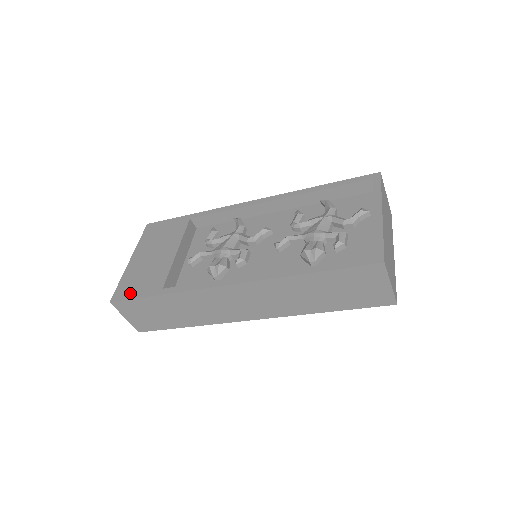
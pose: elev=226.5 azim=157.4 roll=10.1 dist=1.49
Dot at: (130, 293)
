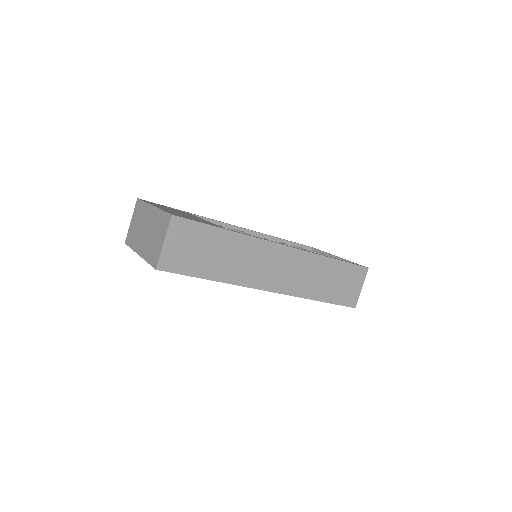
Dot at: (191, 219)
